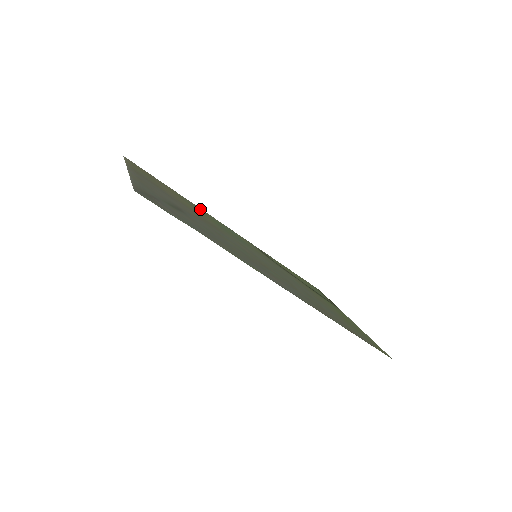
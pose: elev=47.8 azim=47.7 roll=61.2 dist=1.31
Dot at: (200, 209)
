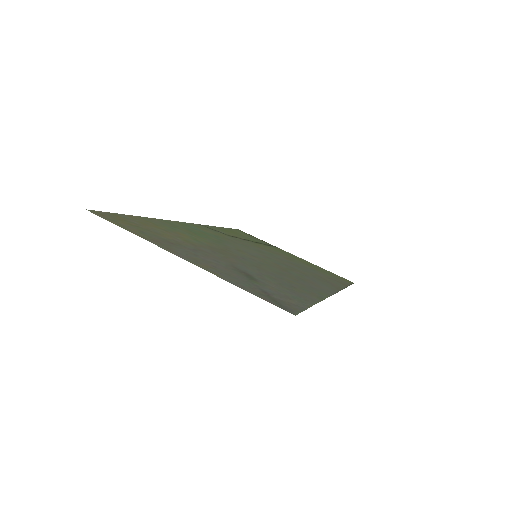
Dot at: (166, 222)
